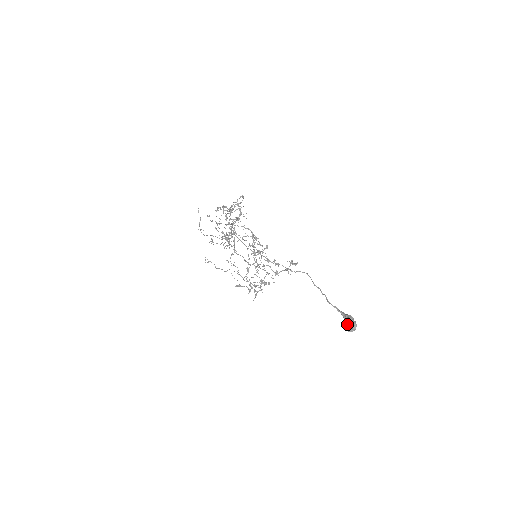
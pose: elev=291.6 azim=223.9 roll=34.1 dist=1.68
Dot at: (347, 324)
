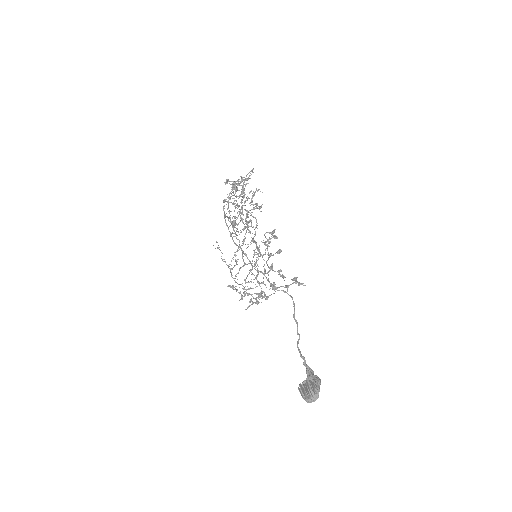
Dot at: (308, 388)
